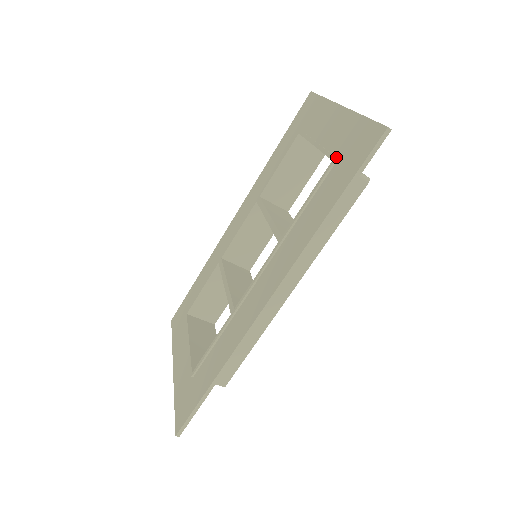
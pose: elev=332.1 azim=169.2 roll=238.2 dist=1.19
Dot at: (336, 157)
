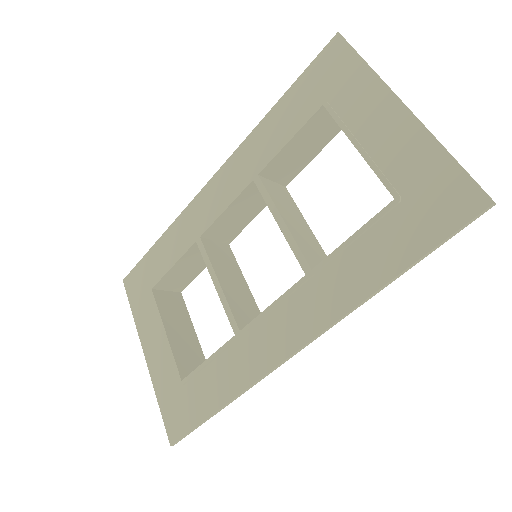
Dot at: (400, 195)
